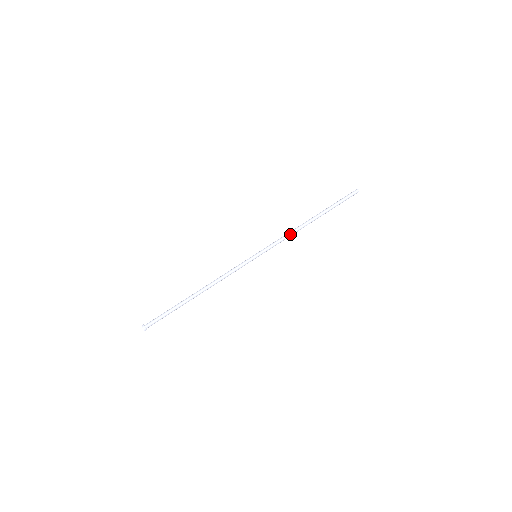
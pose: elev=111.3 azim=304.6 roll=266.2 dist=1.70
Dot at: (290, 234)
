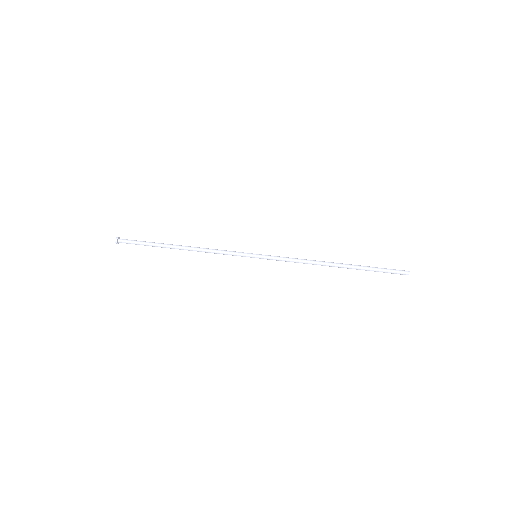
Dot at: (303, 260)
